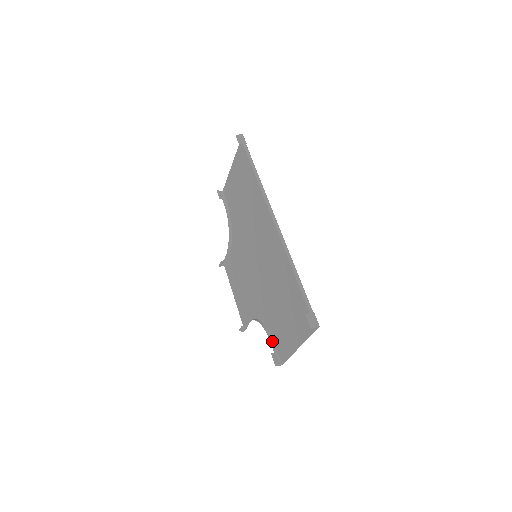
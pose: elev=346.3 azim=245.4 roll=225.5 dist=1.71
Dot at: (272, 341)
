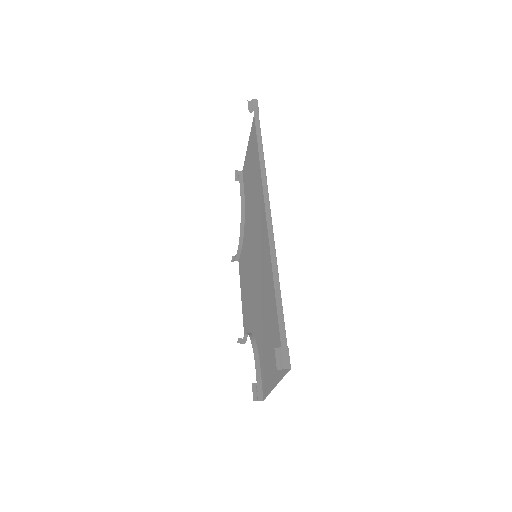
Dot at: (258, 367)
